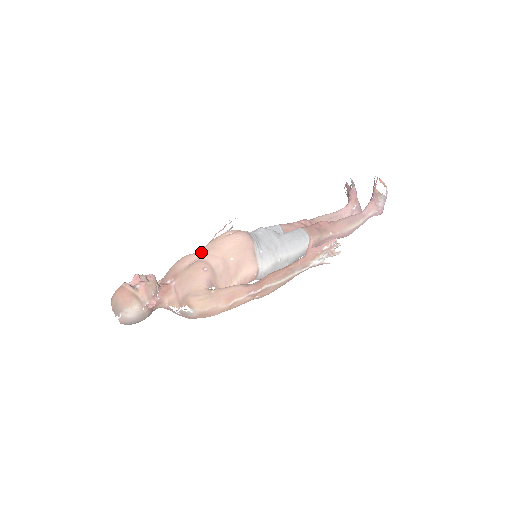
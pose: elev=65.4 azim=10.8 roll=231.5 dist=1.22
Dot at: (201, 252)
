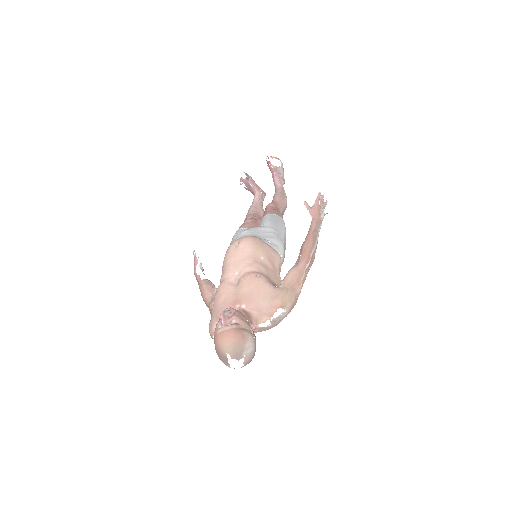
Dot at: (232, 272)
